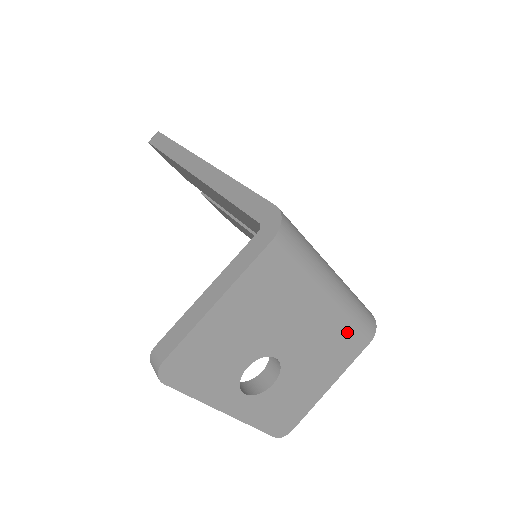
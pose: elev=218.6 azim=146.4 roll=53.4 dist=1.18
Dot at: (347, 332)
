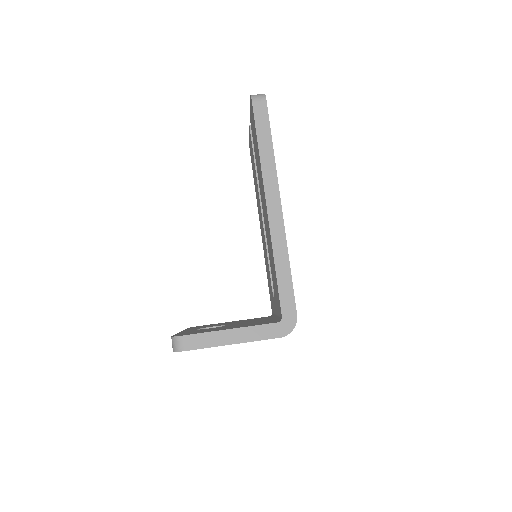
Dot at: occluded
